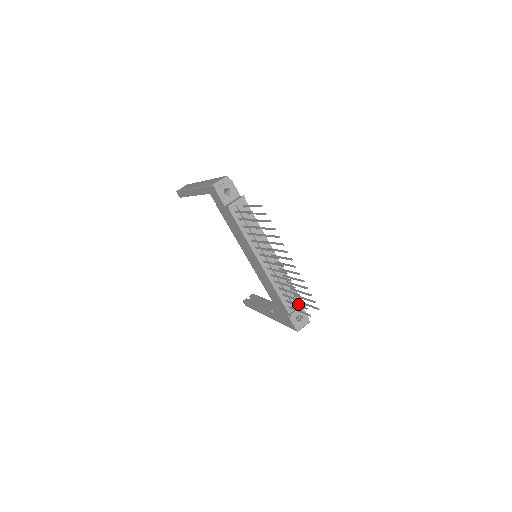
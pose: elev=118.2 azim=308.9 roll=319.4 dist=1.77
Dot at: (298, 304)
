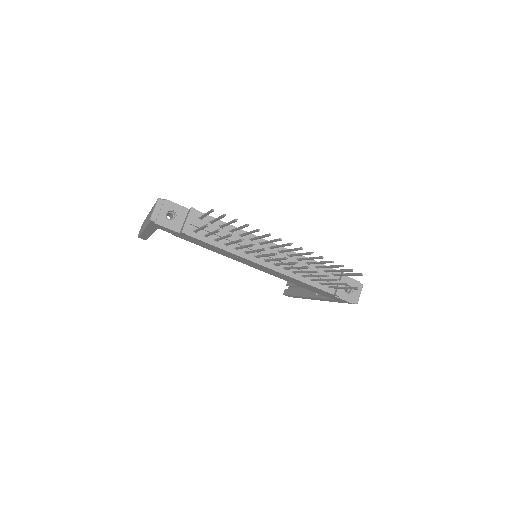
Dot at: (336, 277)
